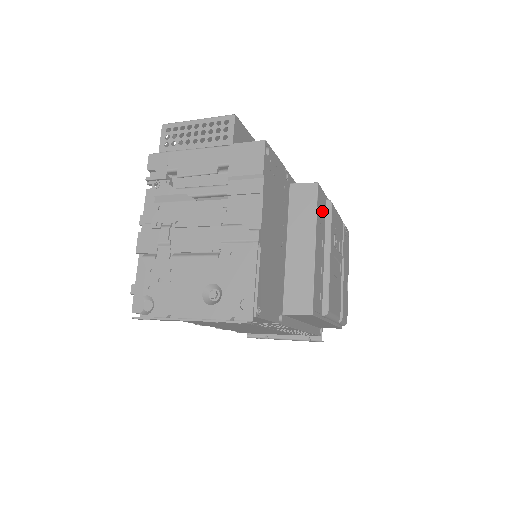
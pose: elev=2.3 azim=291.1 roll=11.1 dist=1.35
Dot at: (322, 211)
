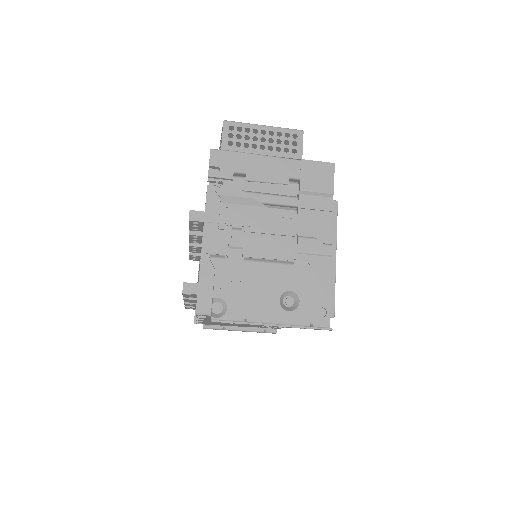
Dot at: occluded
